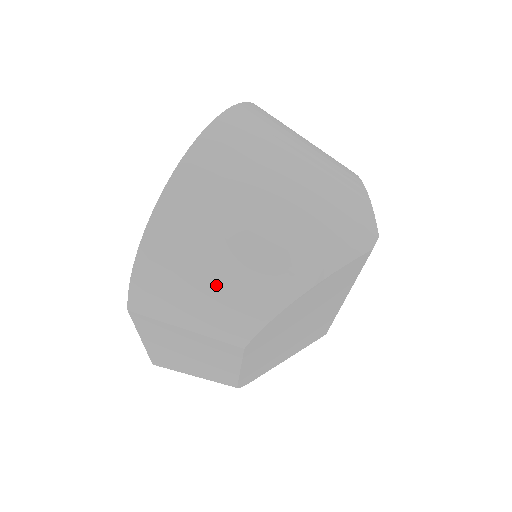
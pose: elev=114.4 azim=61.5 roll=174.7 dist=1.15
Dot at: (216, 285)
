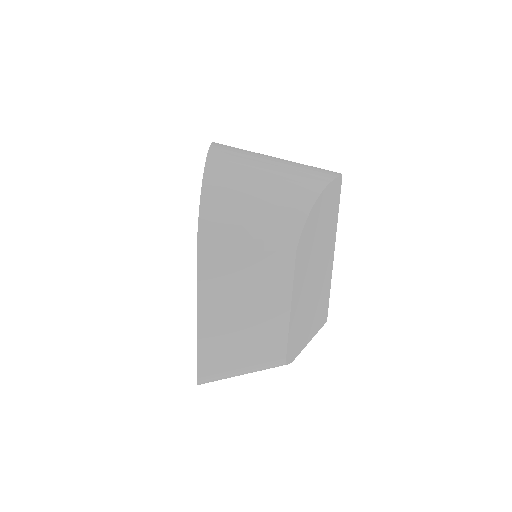
Dot at: (263, 201)
